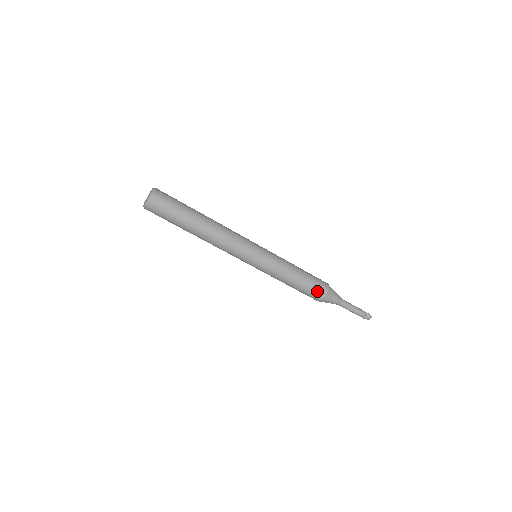
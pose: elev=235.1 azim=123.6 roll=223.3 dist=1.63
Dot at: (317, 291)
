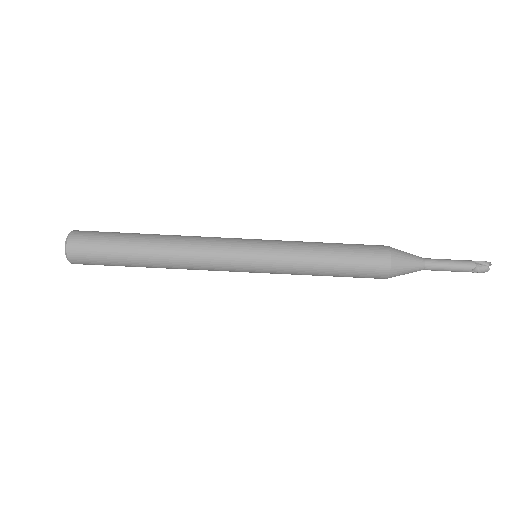
Dot at: (373, 260)
